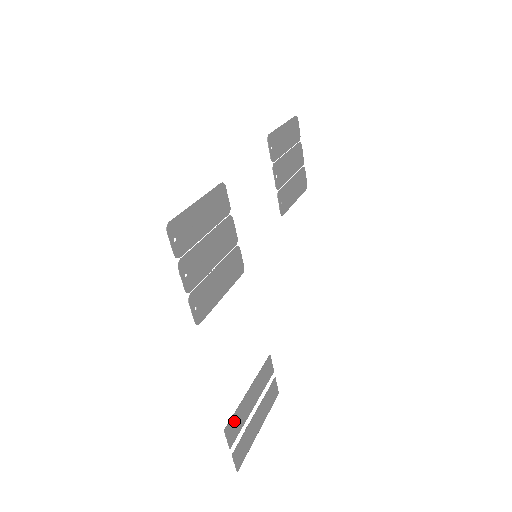
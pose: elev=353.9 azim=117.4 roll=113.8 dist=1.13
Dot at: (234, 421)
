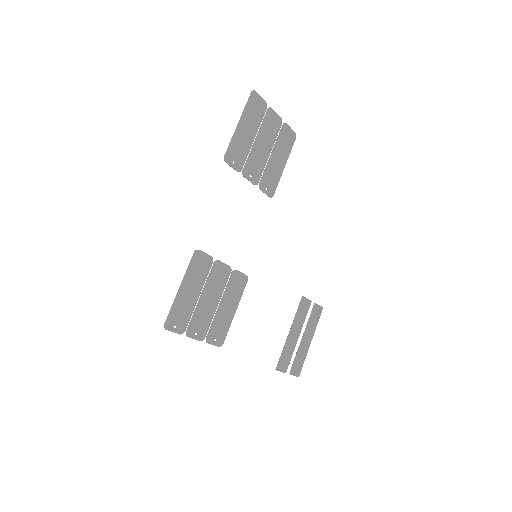
Dot at: (283, 358)
